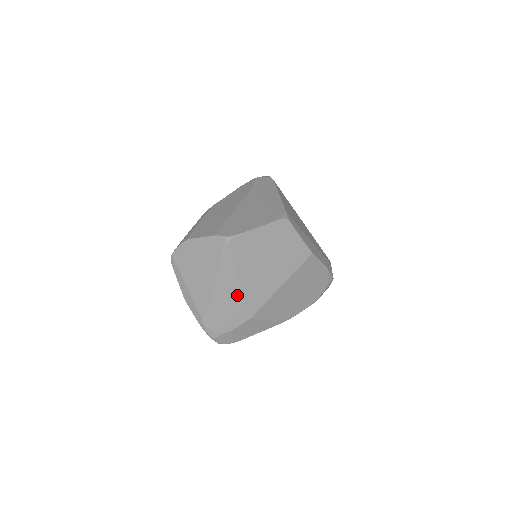
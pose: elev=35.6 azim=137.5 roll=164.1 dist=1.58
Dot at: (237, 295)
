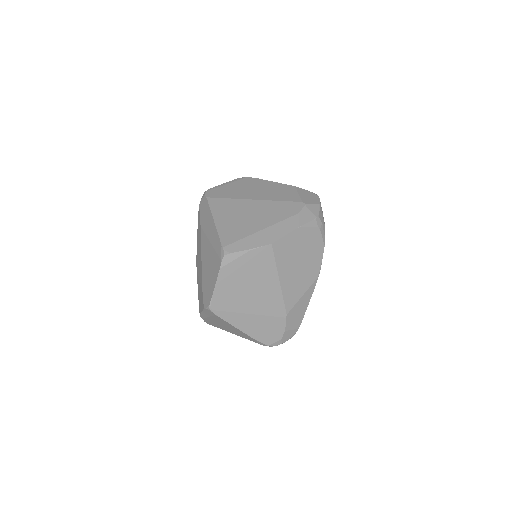
Dot at: (259, 318)
